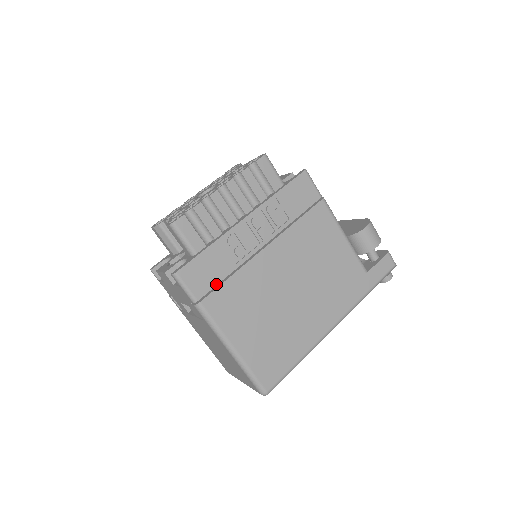
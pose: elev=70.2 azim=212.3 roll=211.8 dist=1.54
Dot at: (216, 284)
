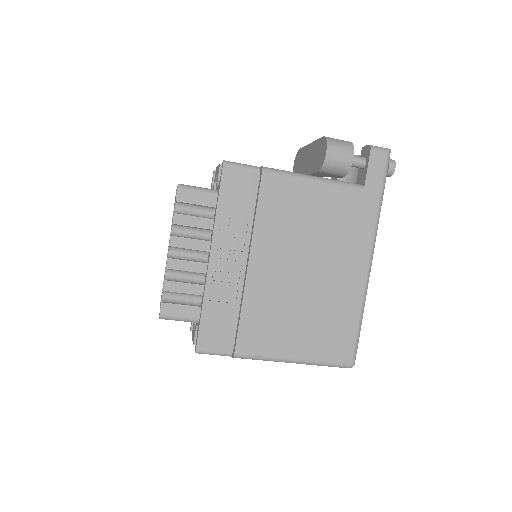
Dot at: (235, 329)
